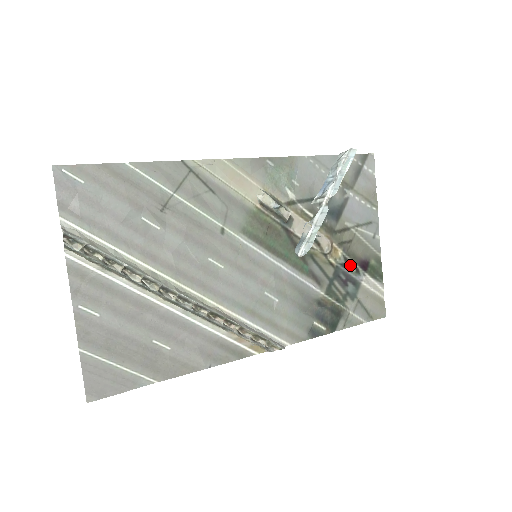
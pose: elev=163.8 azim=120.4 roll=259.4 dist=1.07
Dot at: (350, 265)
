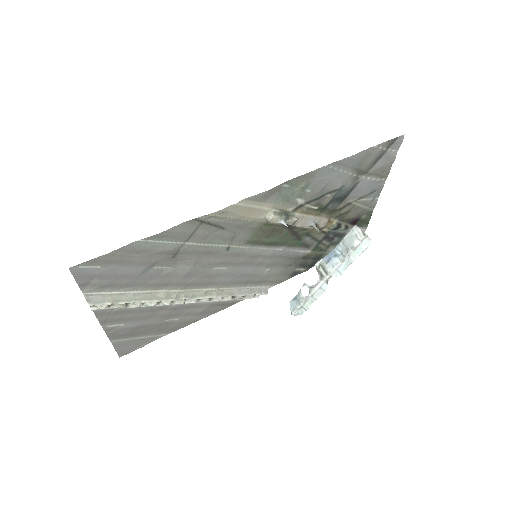
Dot at: (341, 226)
